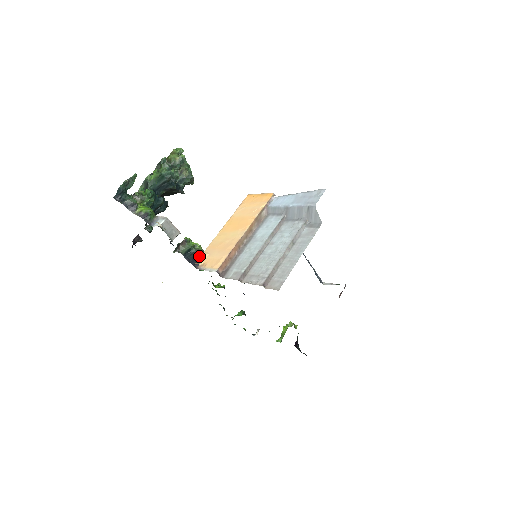
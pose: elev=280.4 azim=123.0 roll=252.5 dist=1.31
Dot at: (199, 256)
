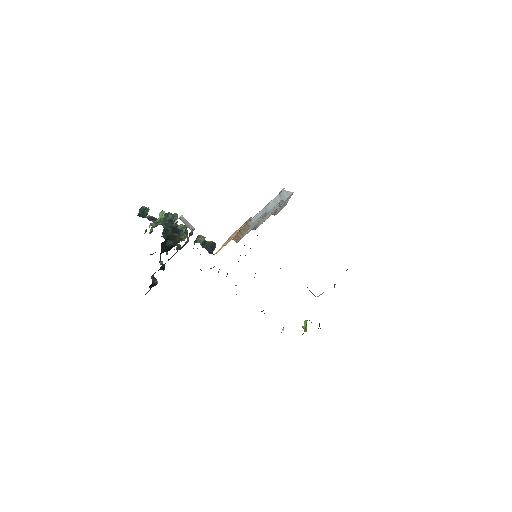
Dot at: (213, 249)
